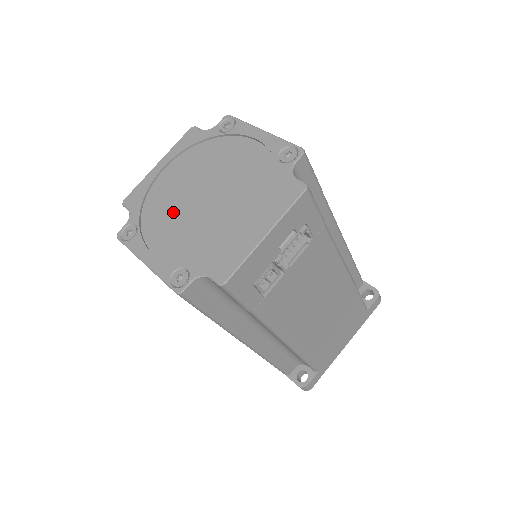
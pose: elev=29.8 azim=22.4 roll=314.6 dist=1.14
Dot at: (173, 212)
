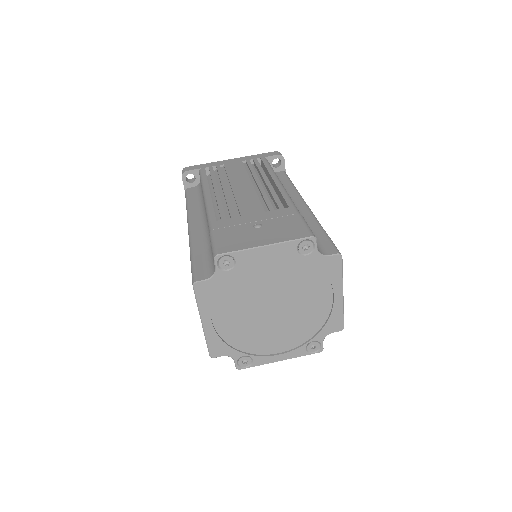
Dot at: (260, 331)
